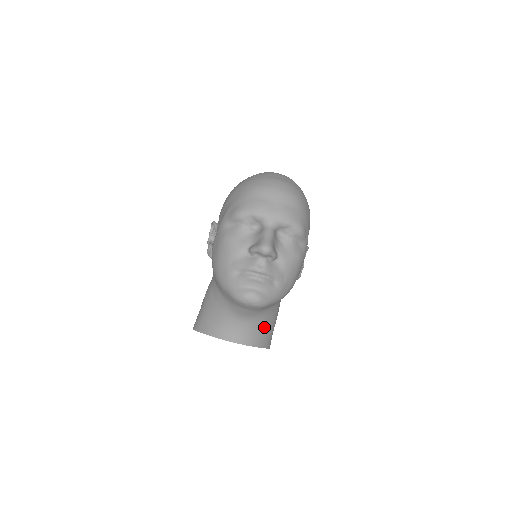
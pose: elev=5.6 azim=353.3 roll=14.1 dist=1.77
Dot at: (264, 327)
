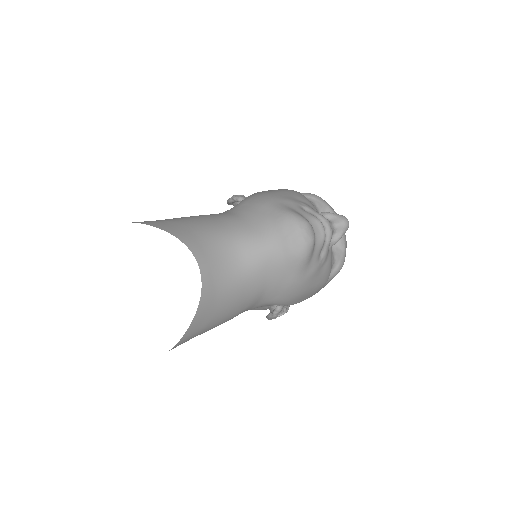
Dot at: (227, 302)
